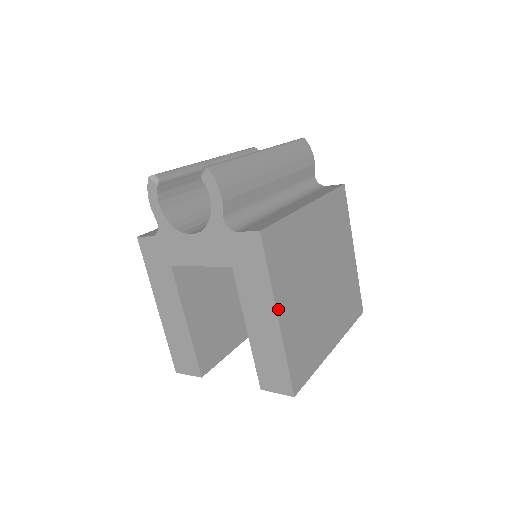
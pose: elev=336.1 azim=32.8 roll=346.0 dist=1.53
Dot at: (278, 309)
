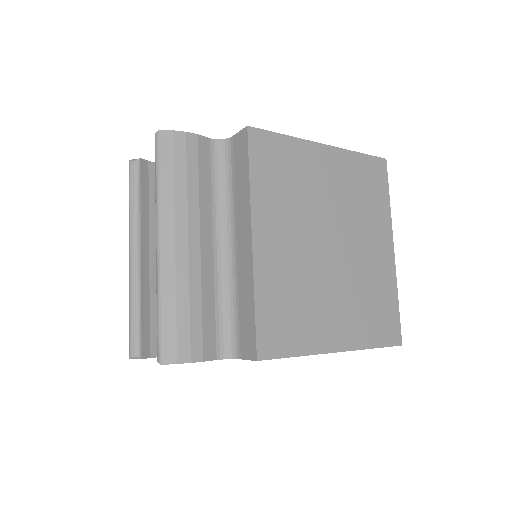
Dot at: (331, 349)
